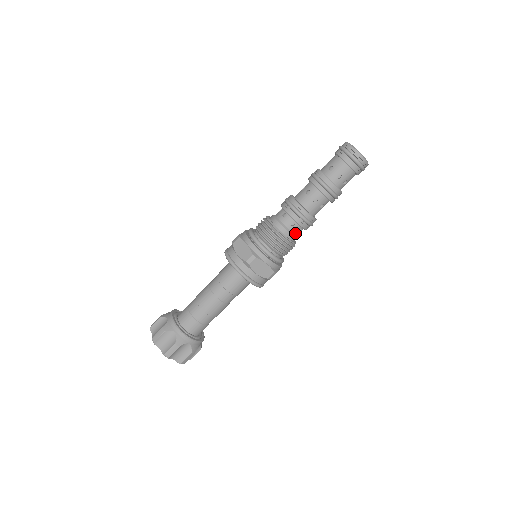
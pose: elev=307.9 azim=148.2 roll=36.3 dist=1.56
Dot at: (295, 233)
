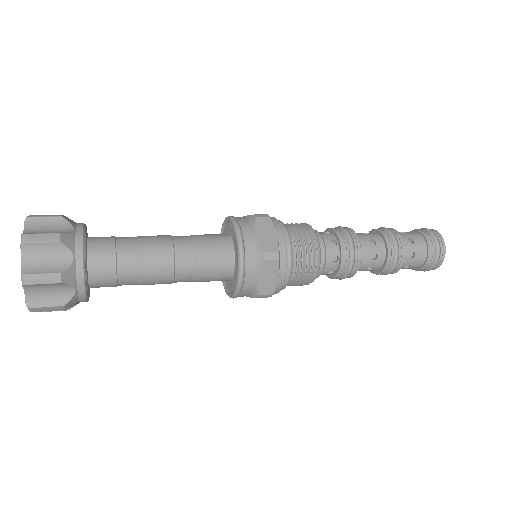
Dot at: (324, 271)
